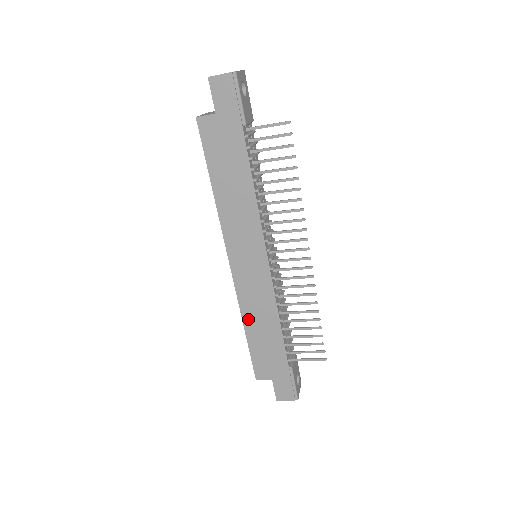
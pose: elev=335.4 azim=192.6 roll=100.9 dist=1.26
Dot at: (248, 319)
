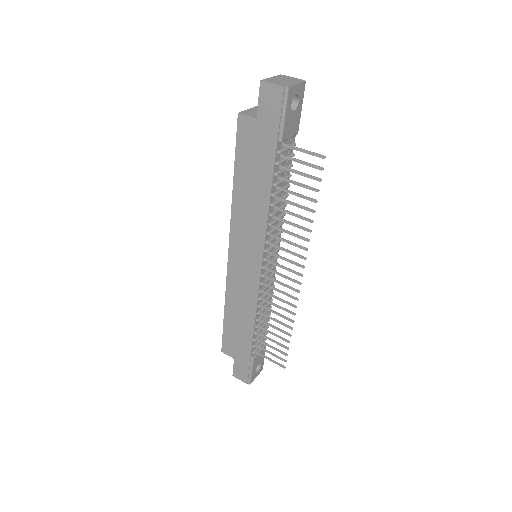
Dot at: (230, 304)
